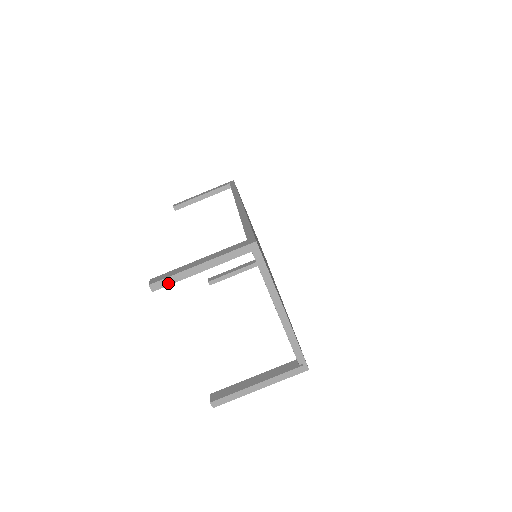
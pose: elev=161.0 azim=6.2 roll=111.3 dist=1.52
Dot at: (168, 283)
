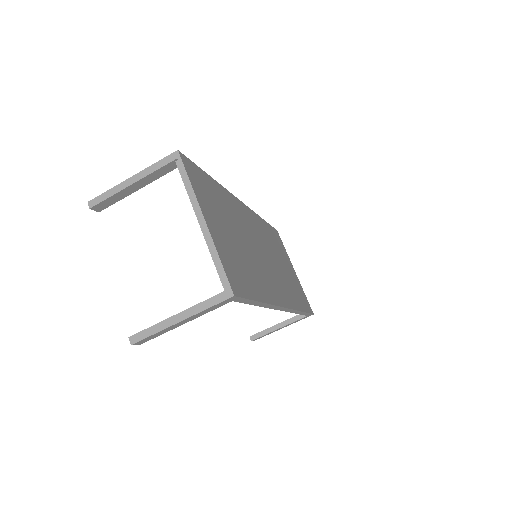
Dot at: (103, 199)
